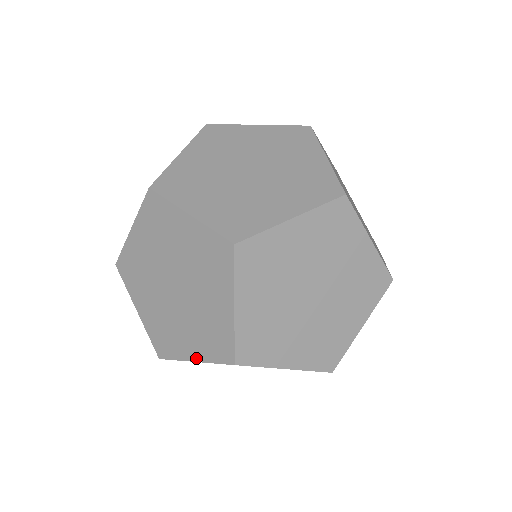
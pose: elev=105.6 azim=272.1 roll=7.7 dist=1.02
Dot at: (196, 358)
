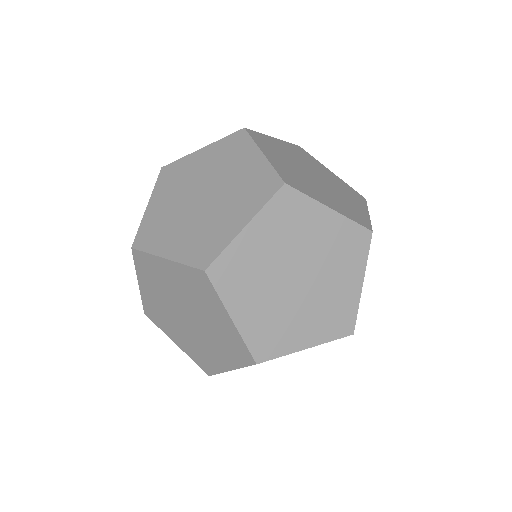
Dot at: (171, 256)
